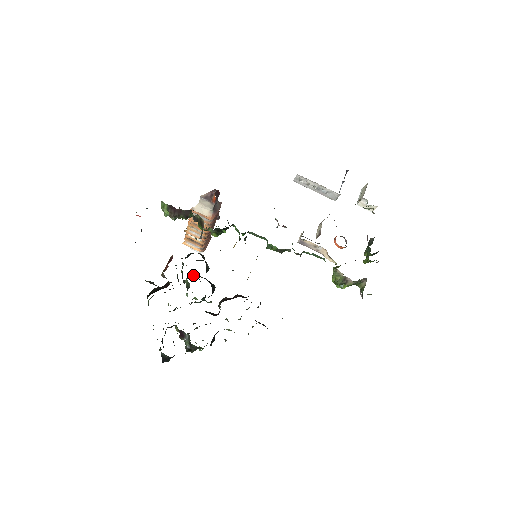
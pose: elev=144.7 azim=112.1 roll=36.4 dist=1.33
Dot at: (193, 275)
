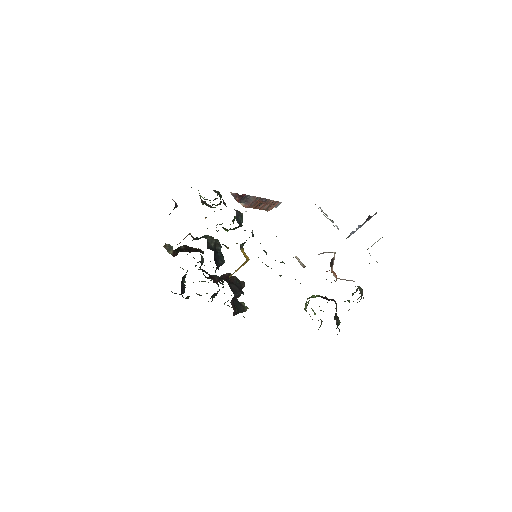
Dot at: occluded
